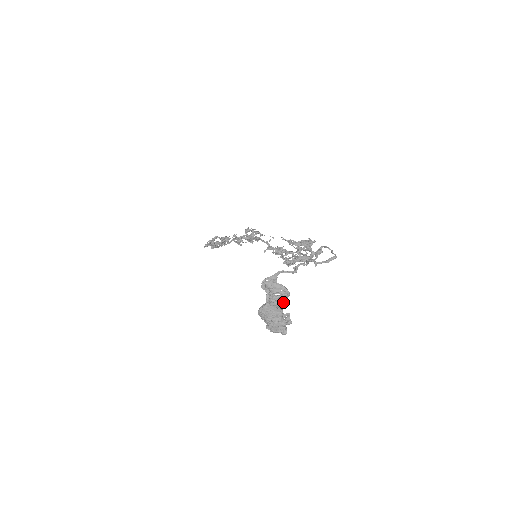
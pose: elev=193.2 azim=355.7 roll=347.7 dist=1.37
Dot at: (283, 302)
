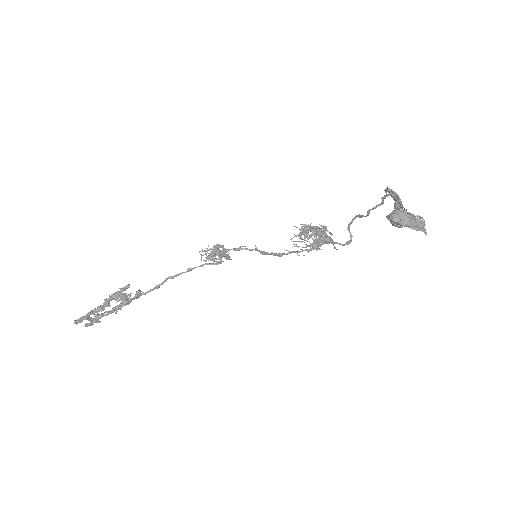
Dot at: occluded
